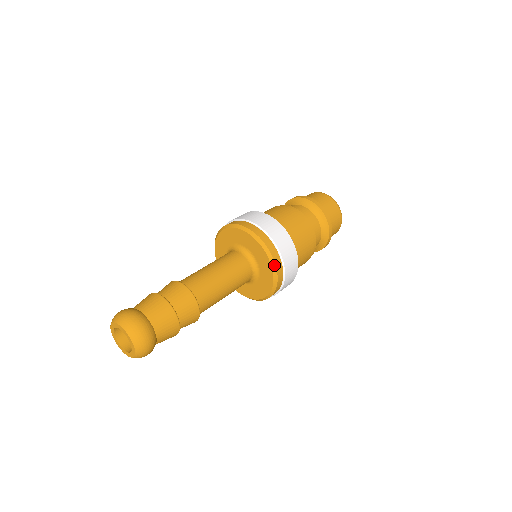
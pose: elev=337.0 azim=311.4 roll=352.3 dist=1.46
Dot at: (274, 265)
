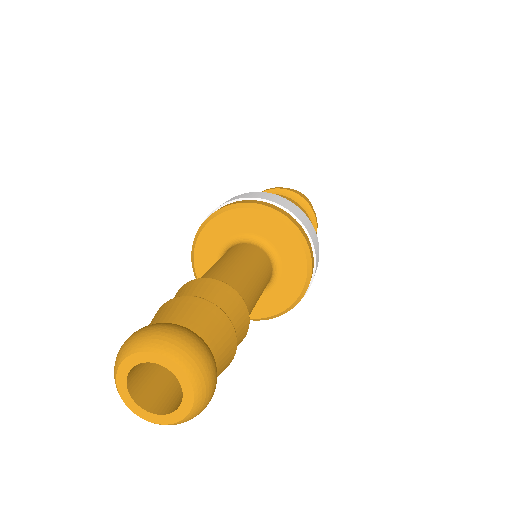
Dot at: (301, 236)
